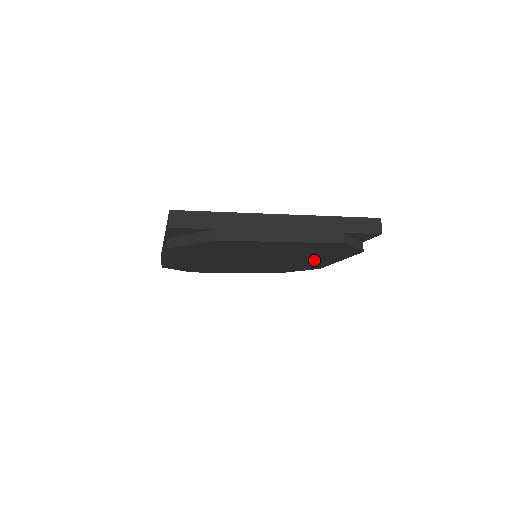
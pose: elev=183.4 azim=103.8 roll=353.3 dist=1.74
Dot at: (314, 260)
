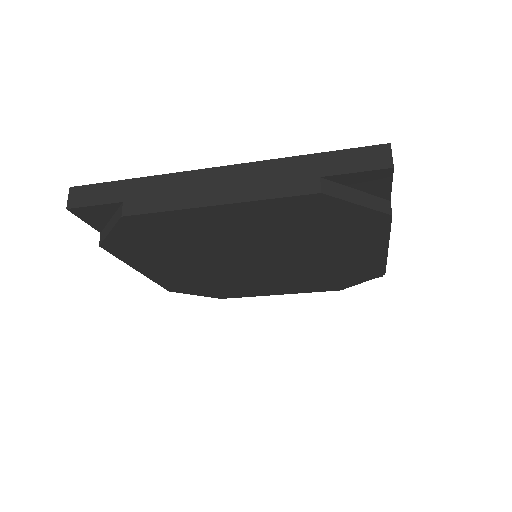
Dot at: (343, 252)
